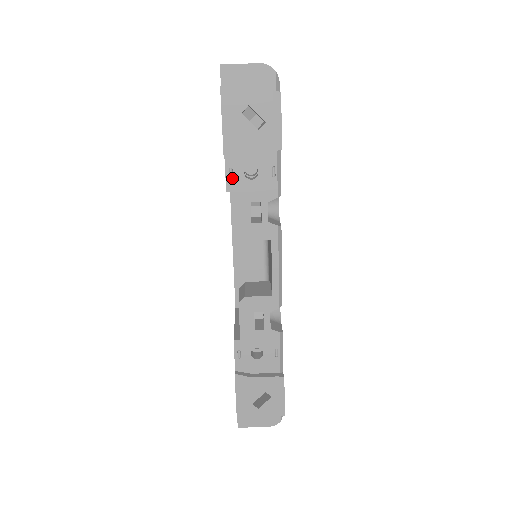
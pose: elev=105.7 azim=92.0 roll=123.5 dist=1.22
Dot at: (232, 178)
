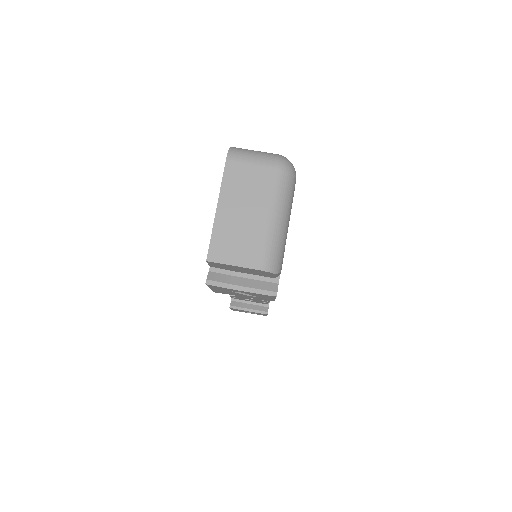
Dot at: occluded
